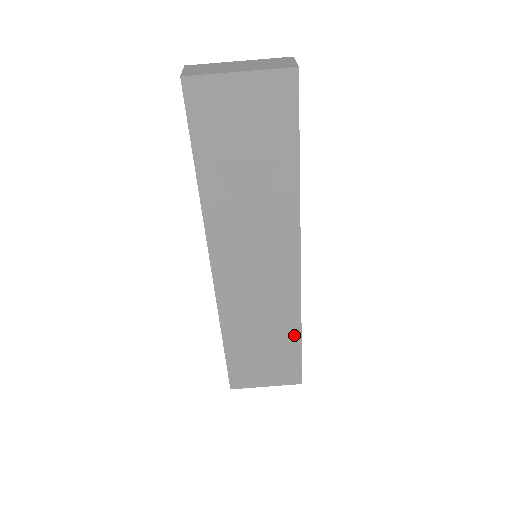
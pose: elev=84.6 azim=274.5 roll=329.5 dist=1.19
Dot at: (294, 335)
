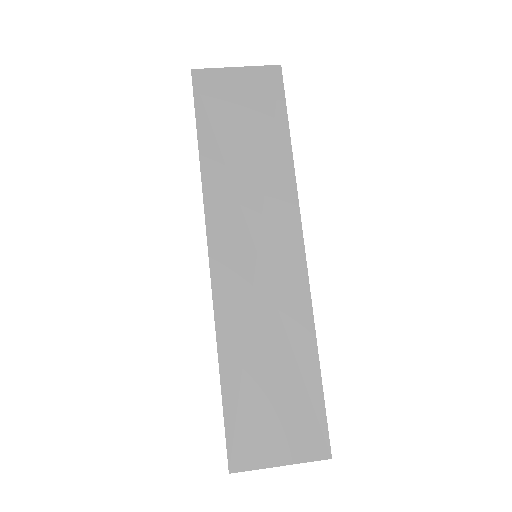
Dot at: (309, 358)
